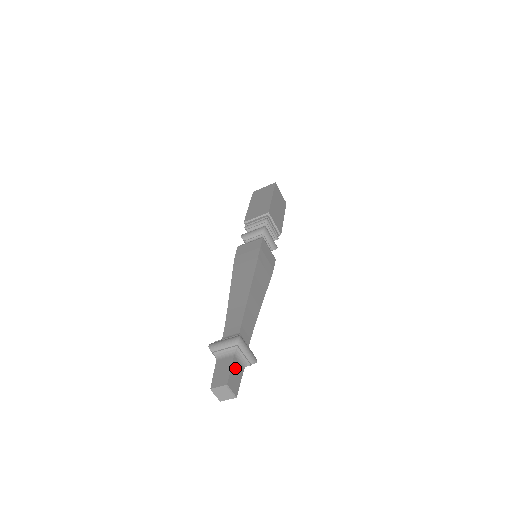
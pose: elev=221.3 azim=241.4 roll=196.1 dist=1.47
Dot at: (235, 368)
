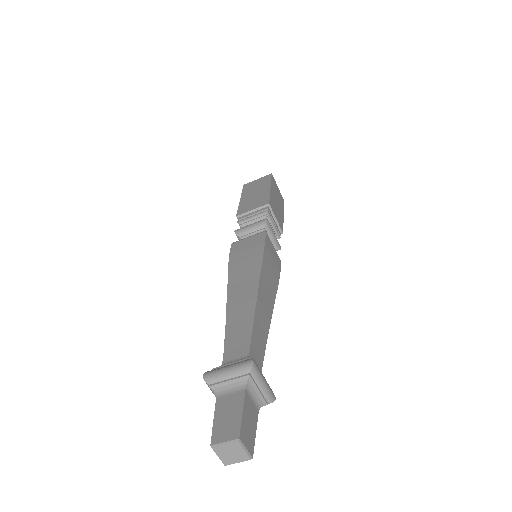
Dot at: (247, 410)
